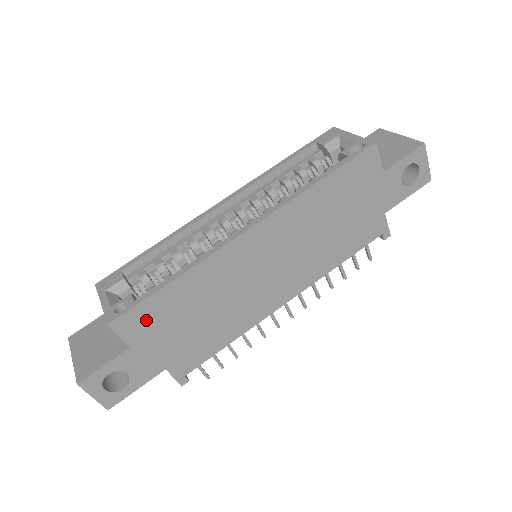
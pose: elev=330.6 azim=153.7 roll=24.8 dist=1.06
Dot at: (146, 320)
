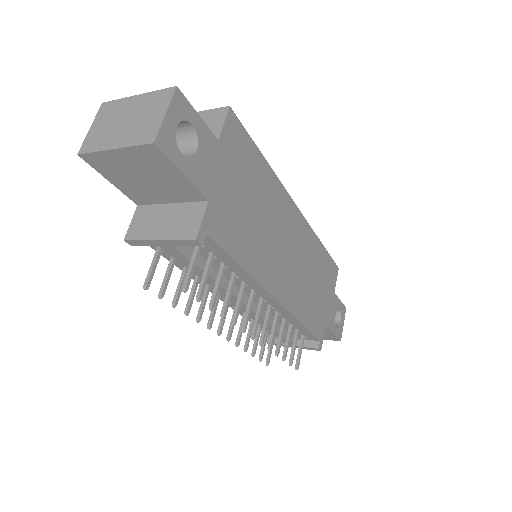
Dot at: (239, 147)
